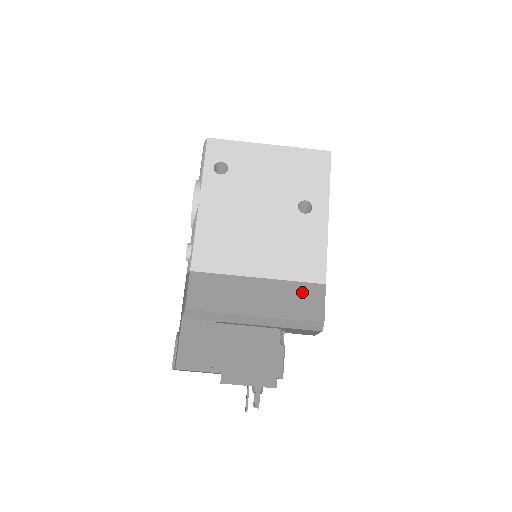
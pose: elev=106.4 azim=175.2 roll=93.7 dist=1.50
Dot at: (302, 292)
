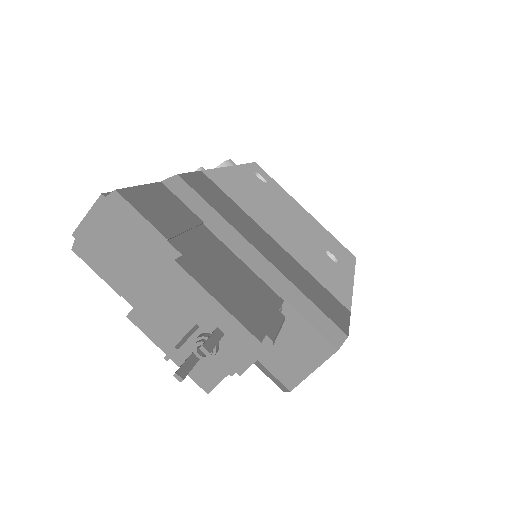
Dot at: (323, 292)
